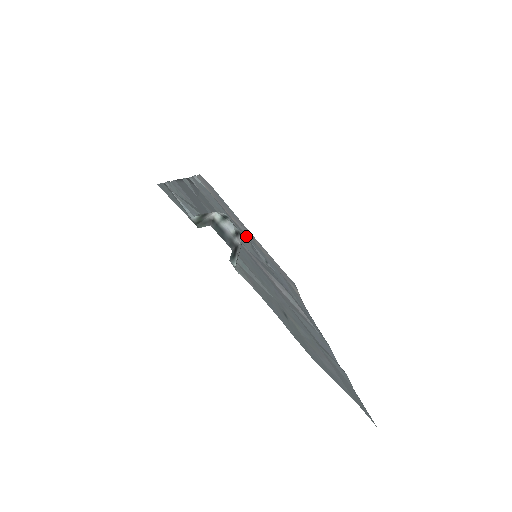
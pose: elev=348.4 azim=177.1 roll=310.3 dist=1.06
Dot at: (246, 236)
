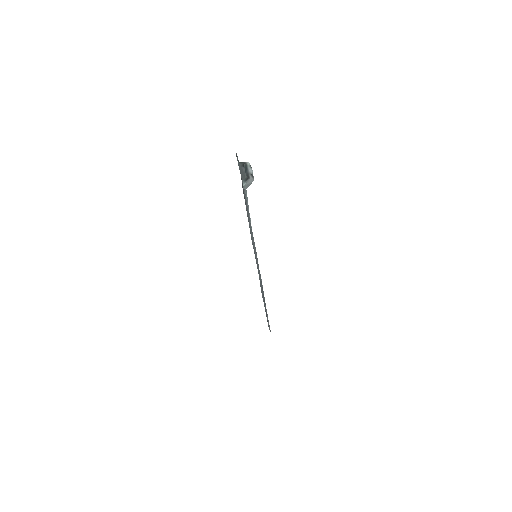
Dot at: occluded
